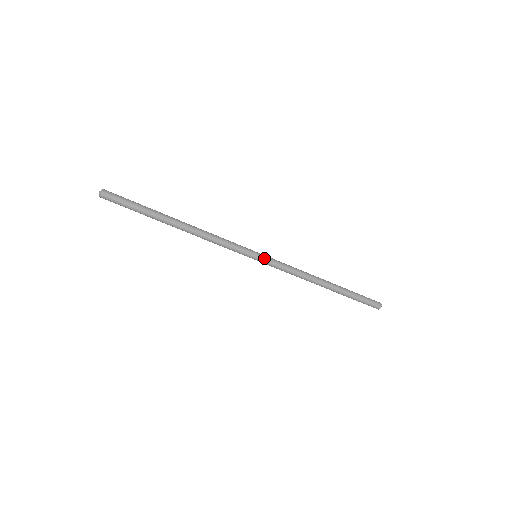
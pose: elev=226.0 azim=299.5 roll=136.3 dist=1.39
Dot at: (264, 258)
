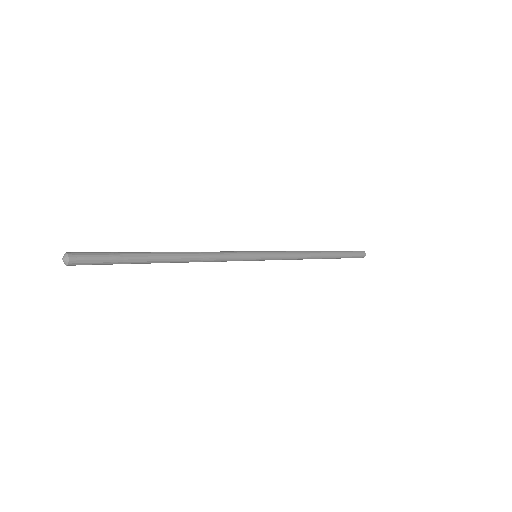
Dot at: (265, 256)
